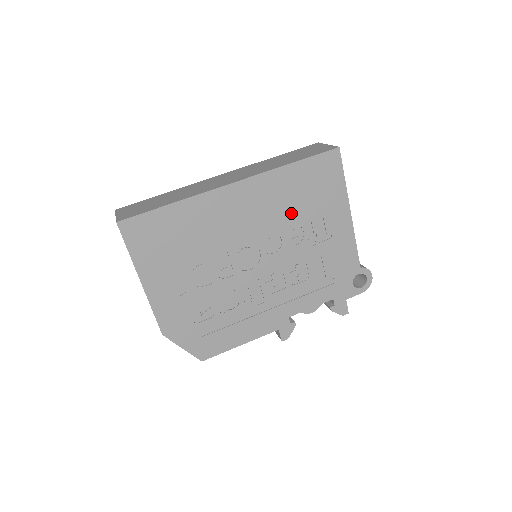
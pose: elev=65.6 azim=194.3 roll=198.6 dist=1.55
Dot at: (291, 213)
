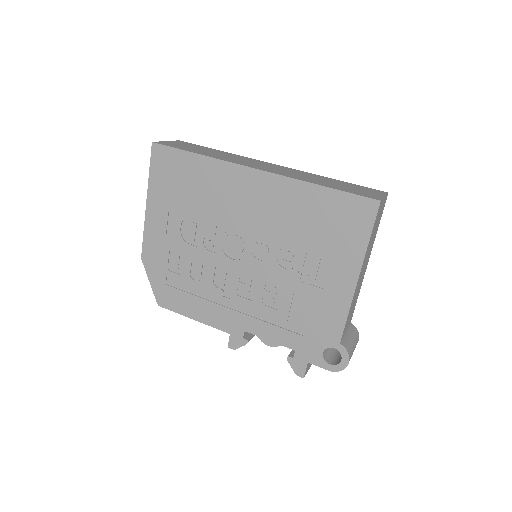
Dot at: (295, 234)
